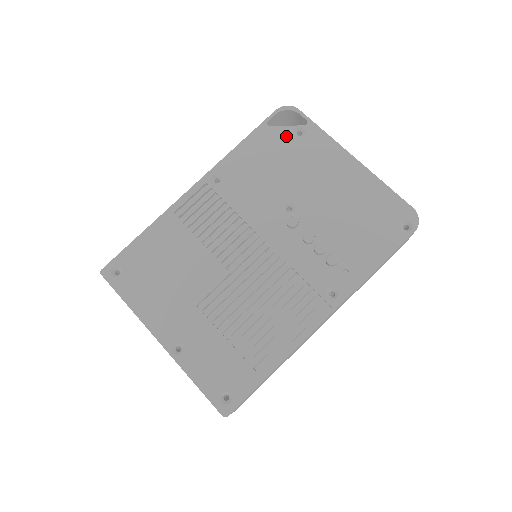
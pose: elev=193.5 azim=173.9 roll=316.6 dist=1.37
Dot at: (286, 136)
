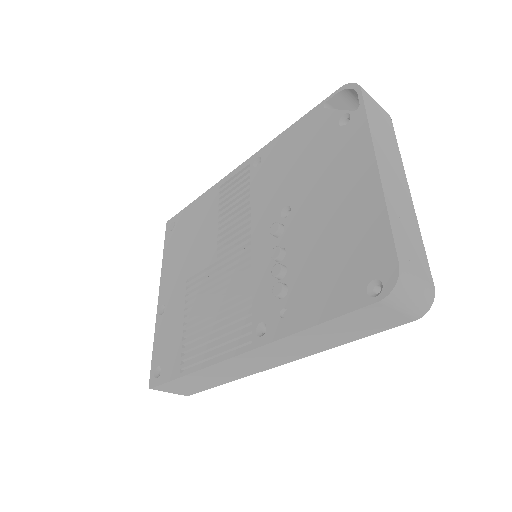
Dot at: (330, 123)
